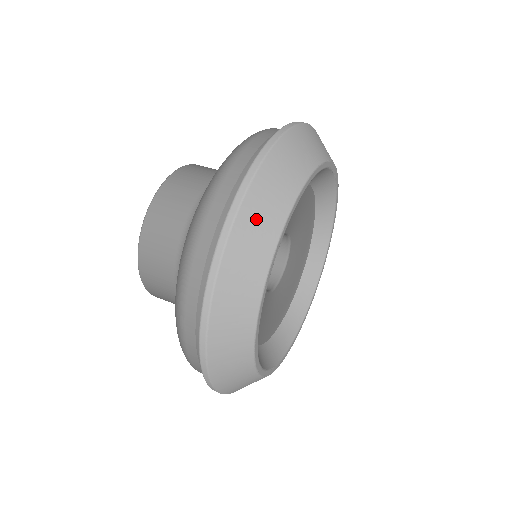
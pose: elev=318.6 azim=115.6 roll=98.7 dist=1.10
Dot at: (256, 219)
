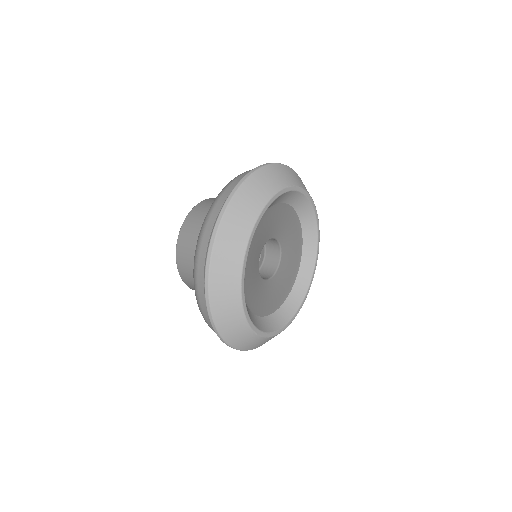
Dot at: (287, 173)
